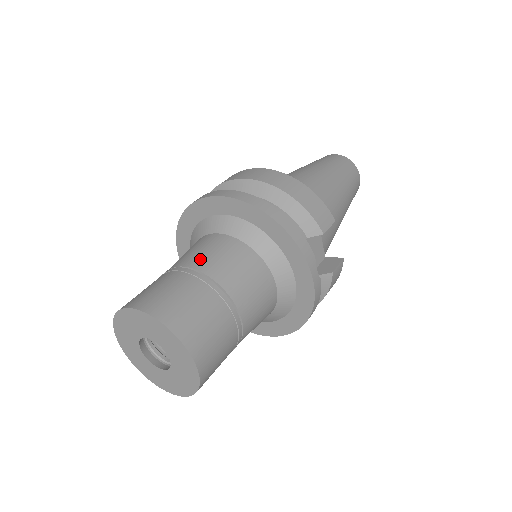
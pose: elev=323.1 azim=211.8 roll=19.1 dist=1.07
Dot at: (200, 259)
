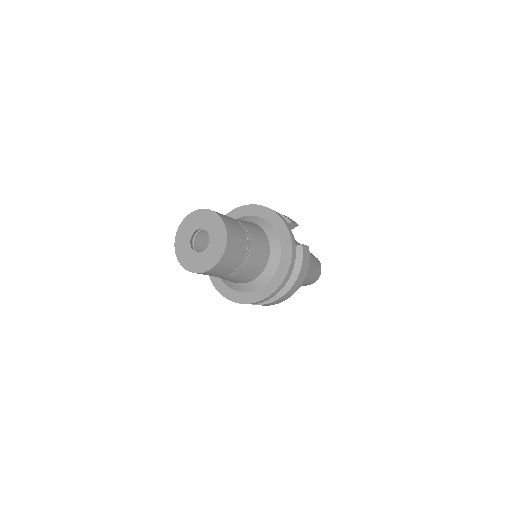
Dot at: occluded
